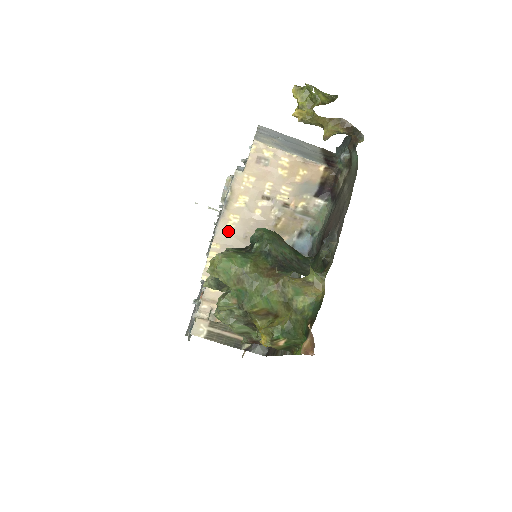
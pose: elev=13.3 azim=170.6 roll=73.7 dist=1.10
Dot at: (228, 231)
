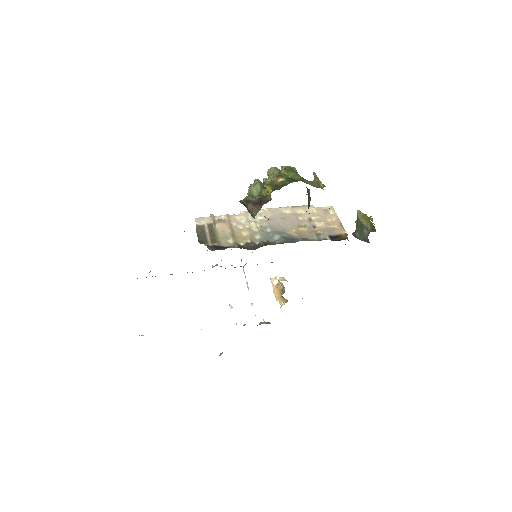
Dot at: (279, 212)
